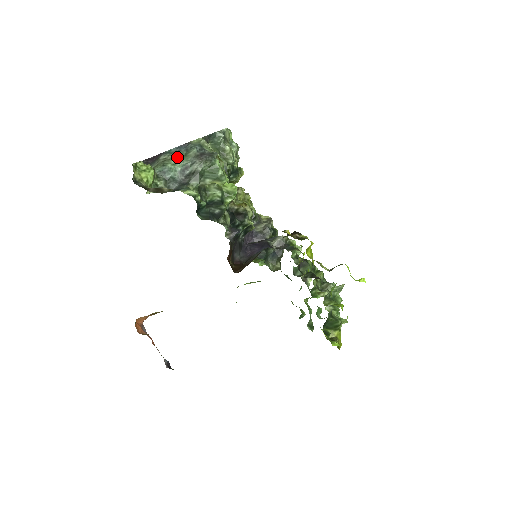
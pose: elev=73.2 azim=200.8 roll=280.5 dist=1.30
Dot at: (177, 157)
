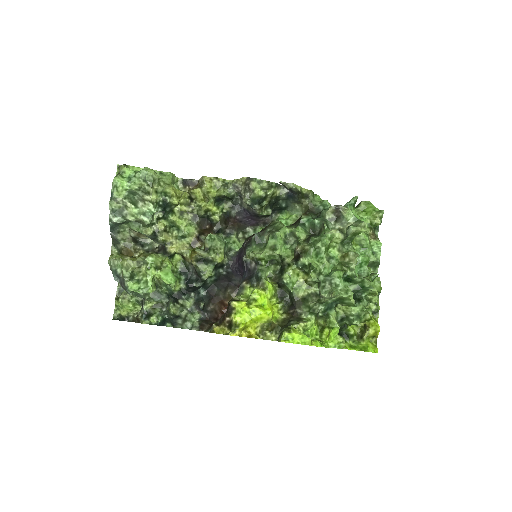
Dot at: occluded
